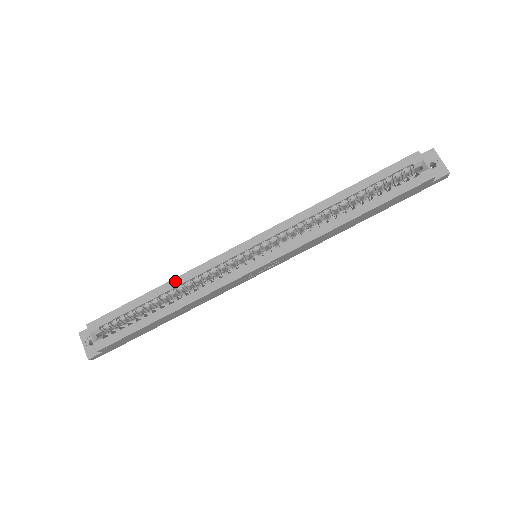
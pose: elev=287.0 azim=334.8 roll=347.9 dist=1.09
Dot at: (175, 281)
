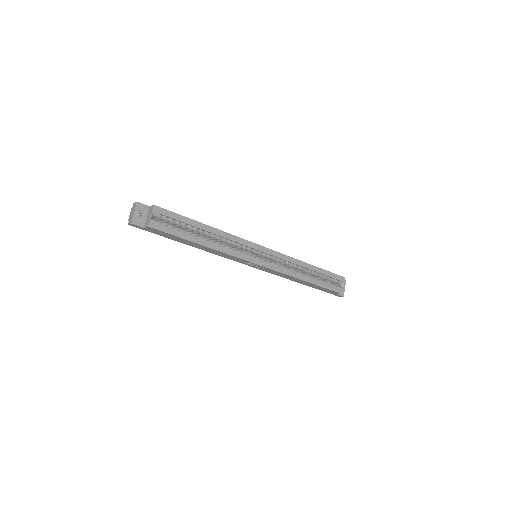
Dot at: (219, 231)
